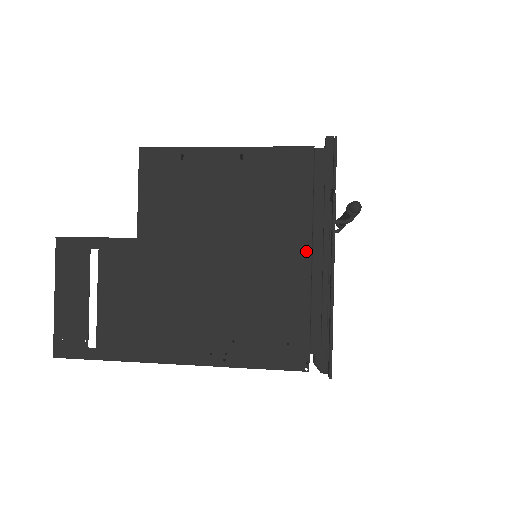
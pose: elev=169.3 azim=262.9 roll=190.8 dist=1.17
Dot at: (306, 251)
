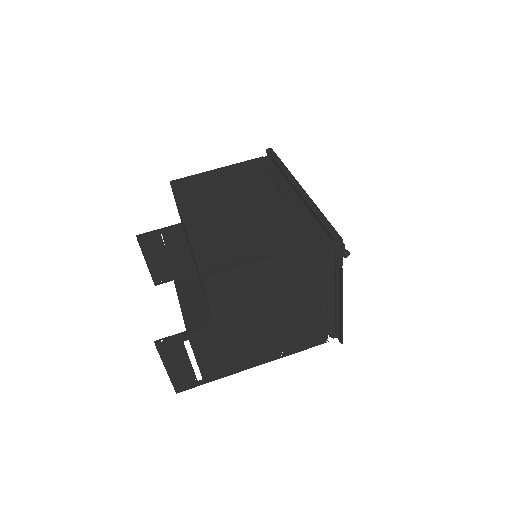
Dot at: (324, 295)
